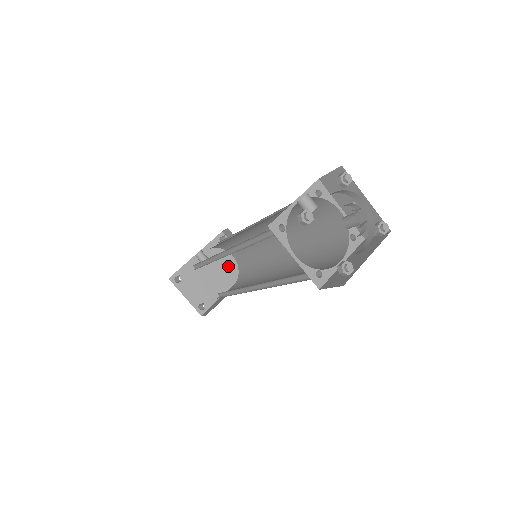
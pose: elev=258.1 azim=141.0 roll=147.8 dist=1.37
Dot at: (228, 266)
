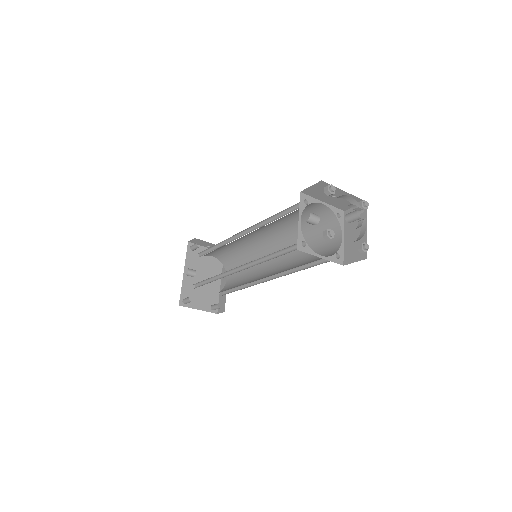
Dot at: (209, 265)
